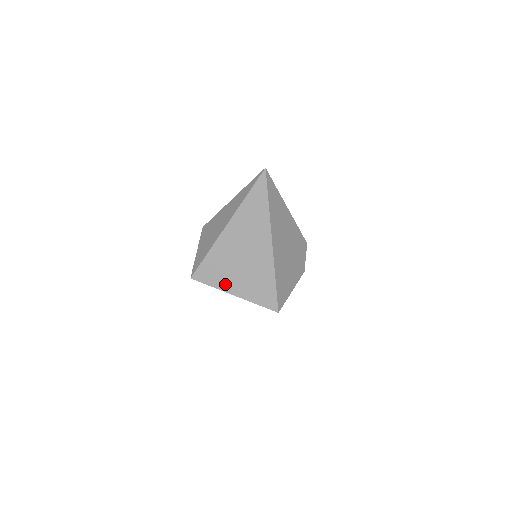
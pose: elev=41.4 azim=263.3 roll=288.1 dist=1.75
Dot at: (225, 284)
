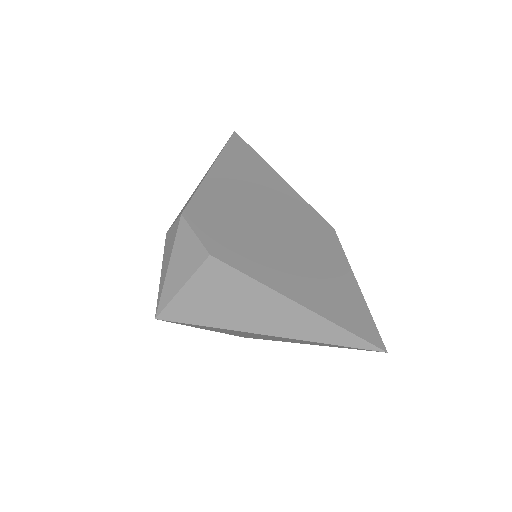
Dot at: (203, 328)
